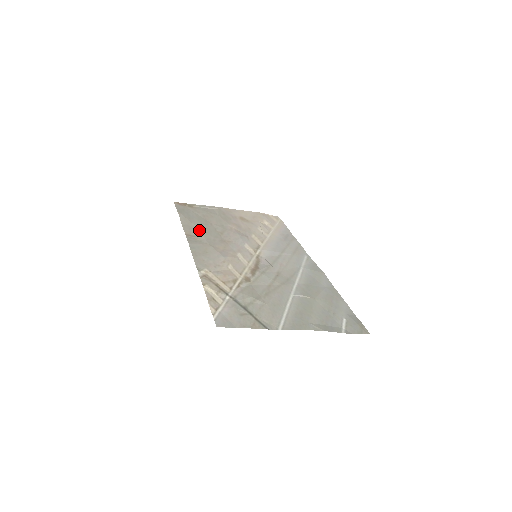
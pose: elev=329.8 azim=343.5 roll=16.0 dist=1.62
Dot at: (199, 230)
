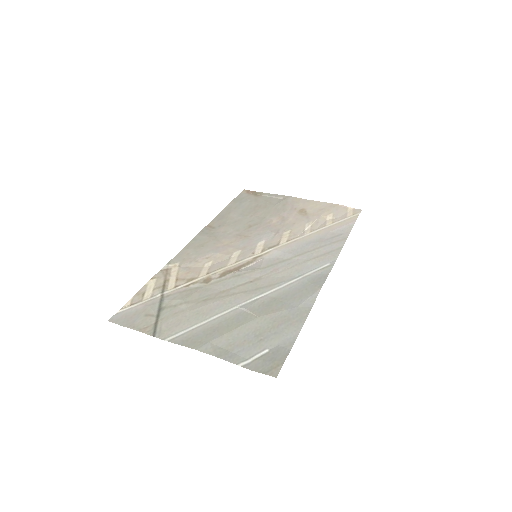
Dot at: (227, 221)
